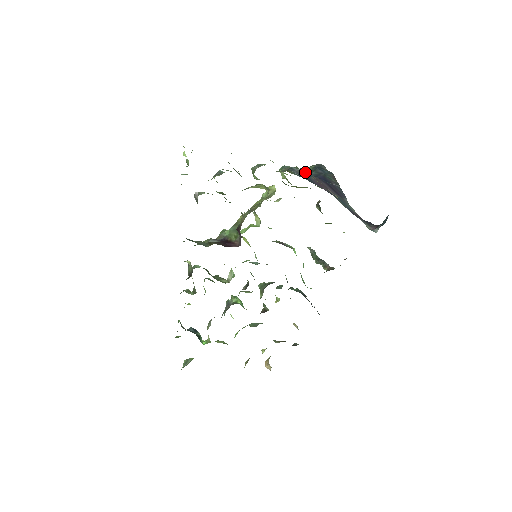
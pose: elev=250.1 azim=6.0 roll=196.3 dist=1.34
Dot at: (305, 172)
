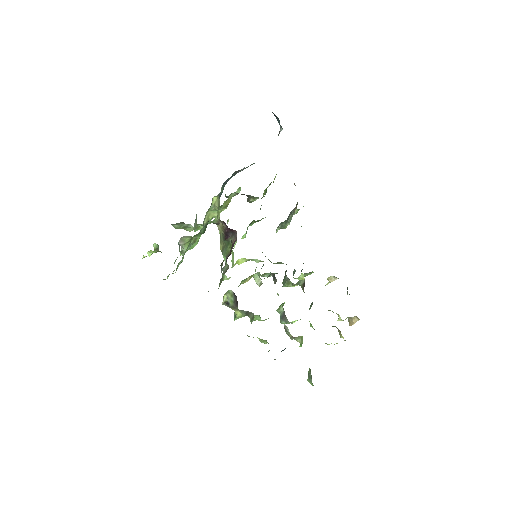
Dot at: occluded
